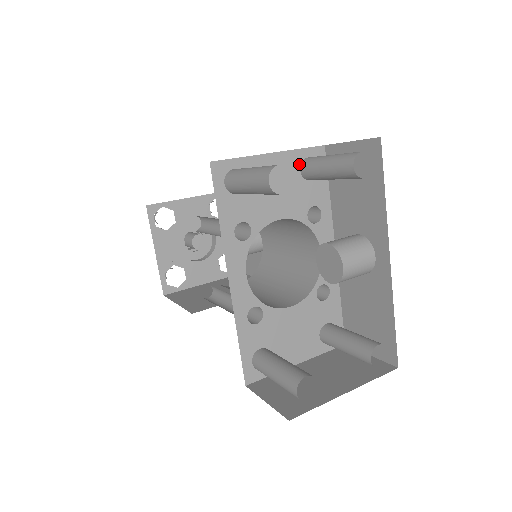
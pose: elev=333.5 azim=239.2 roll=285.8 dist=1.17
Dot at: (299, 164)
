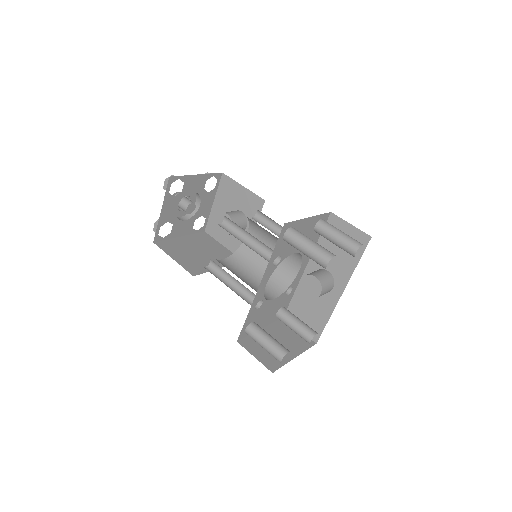
Dot at: (316, 223)
